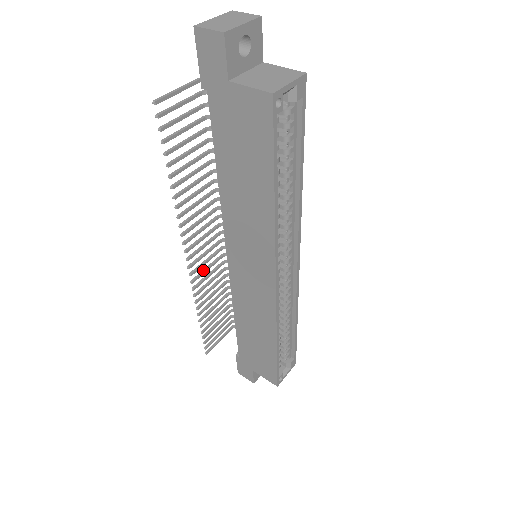
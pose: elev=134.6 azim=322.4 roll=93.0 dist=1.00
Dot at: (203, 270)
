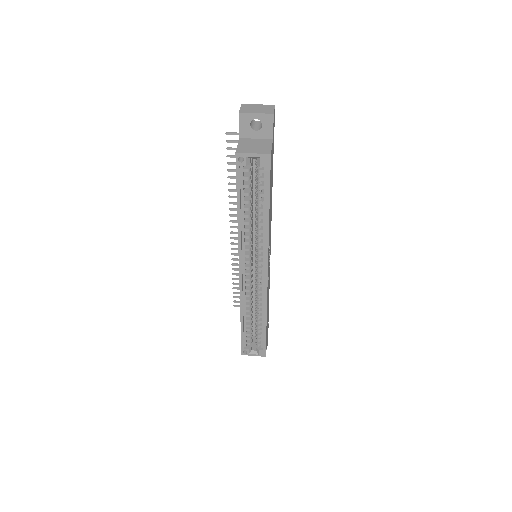
Dot at: occluded
